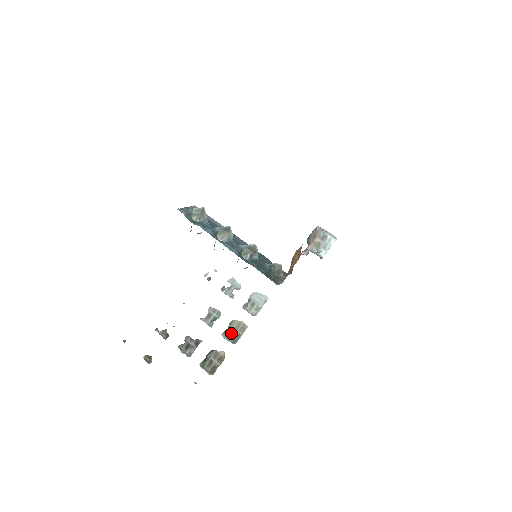
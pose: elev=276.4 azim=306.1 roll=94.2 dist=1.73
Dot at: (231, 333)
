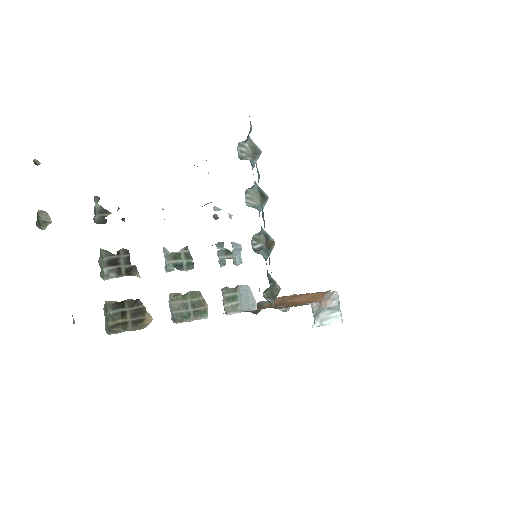
Dot at: (182, 304)
